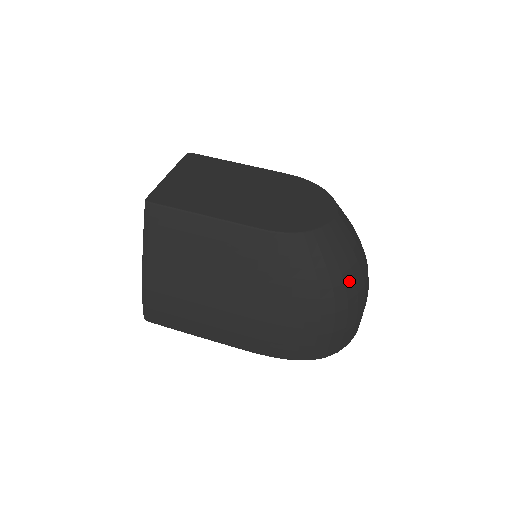
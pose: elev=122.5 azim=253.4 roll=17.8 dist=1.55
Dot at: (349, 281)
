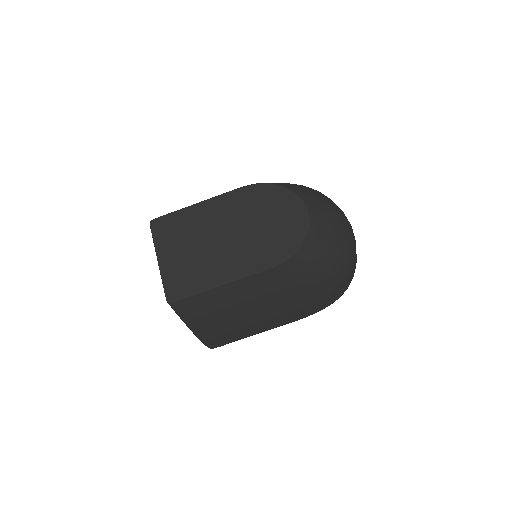
Dot at: (342, 245)
